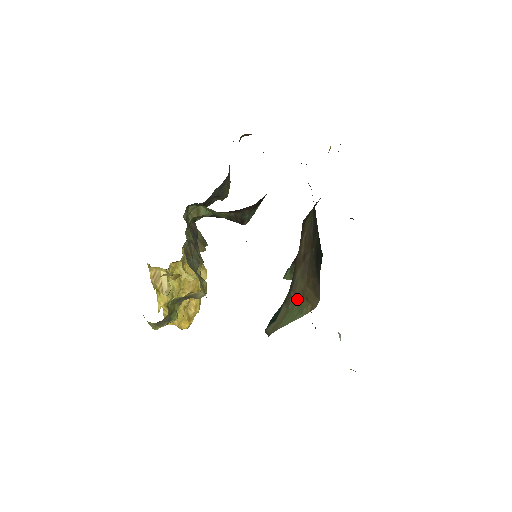
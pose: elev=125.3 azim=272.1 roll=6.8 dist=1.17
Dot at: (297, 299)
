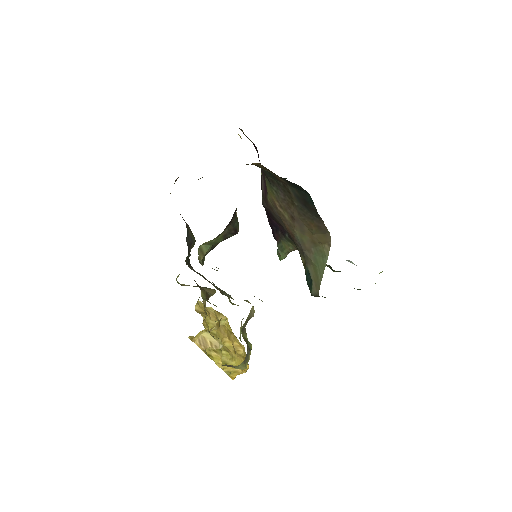
Dot at: (313, 251)
